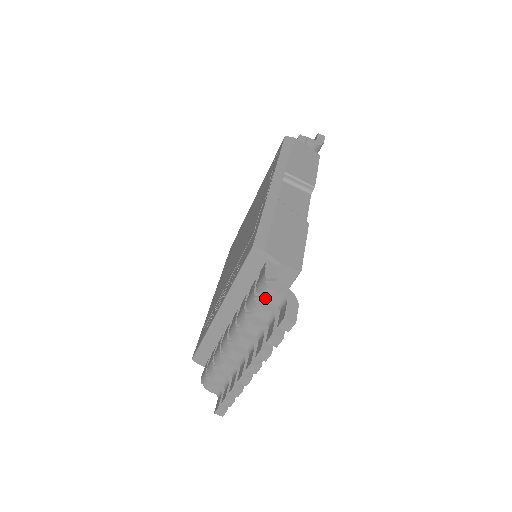
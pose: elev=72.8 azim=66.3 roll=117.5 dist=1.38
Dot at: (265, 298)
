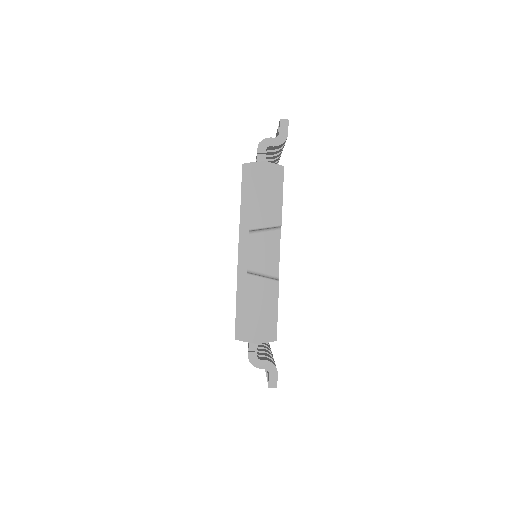
Dot at: occluded
